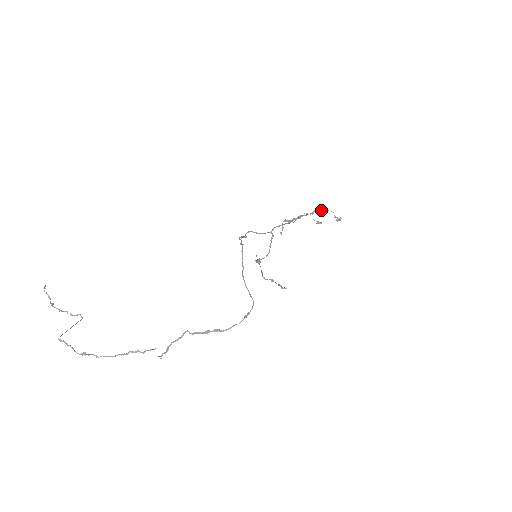
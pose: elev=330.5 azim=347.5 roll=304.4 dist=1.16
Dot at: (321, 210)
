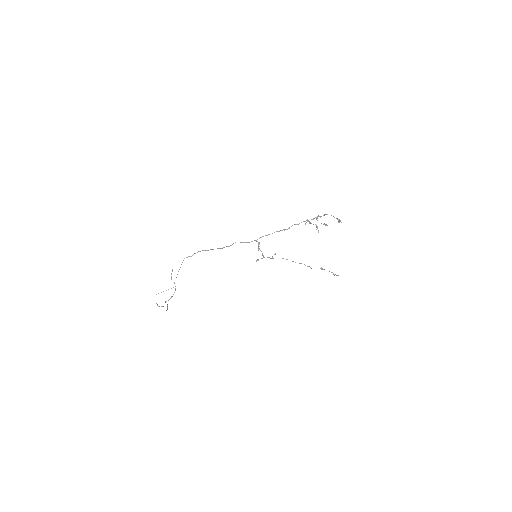
Dot at: (323, 215)
